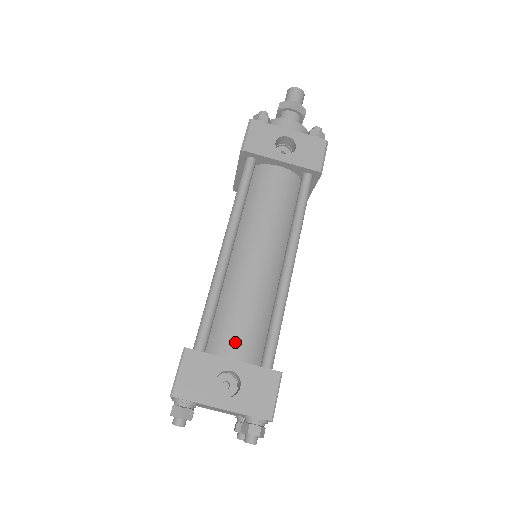
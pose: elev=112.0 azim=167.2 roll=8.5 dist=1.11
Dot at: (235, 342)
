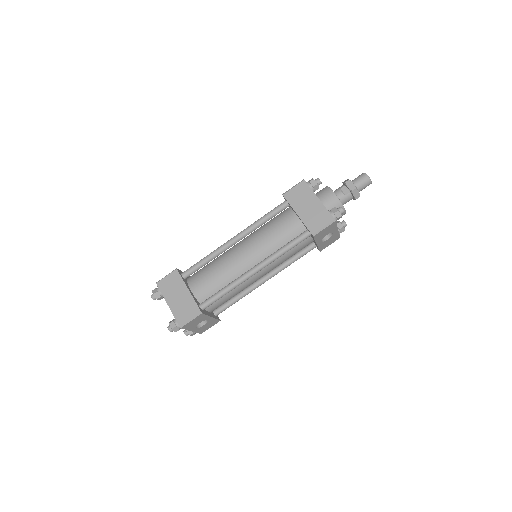
Dot at: (217, 306)
